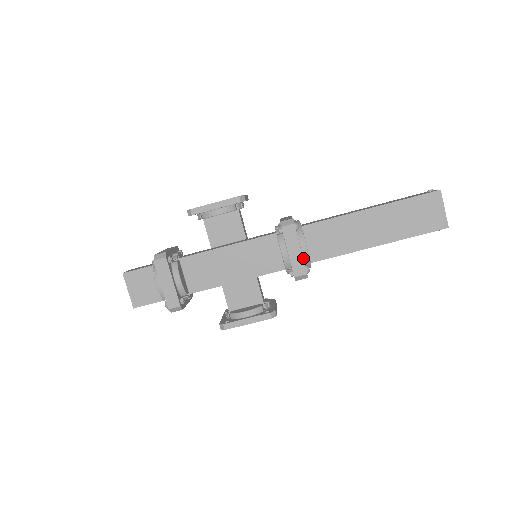
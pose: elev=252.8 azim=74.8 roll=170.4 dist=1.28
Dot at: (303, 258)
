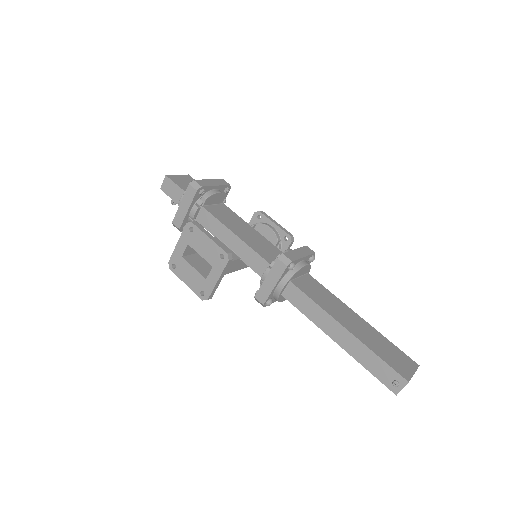
Dot at: (296, 264)
